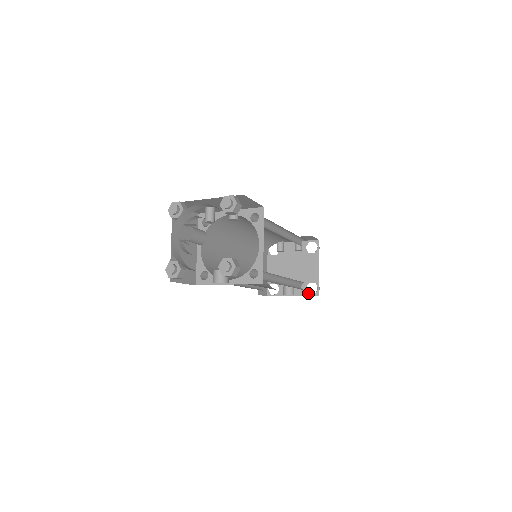
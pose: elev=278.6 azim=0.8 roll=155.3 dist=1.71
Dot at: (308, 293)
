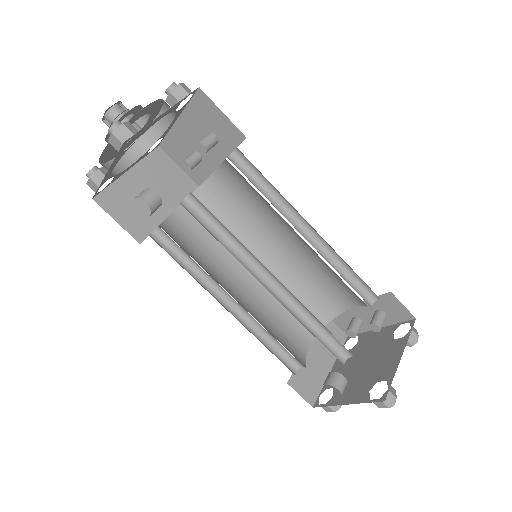
Dot at: (369, 398)
